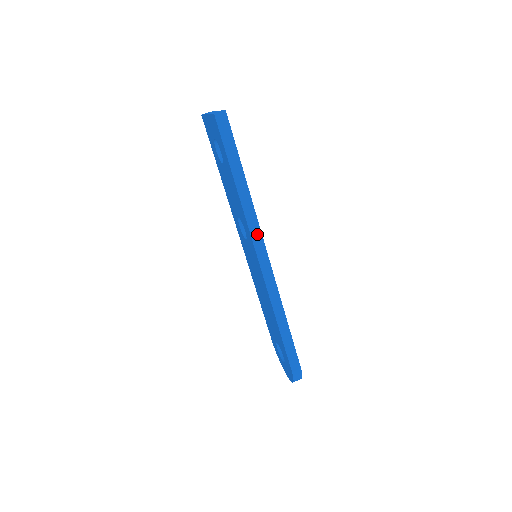
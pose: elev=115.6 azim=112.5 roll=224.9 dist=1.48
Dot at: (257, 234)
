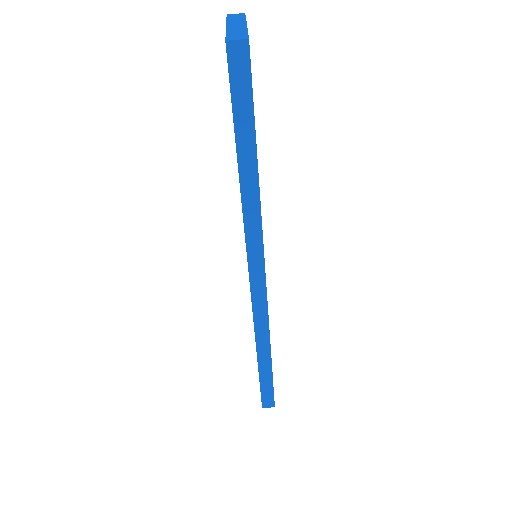
Dot at: (256, 246)
